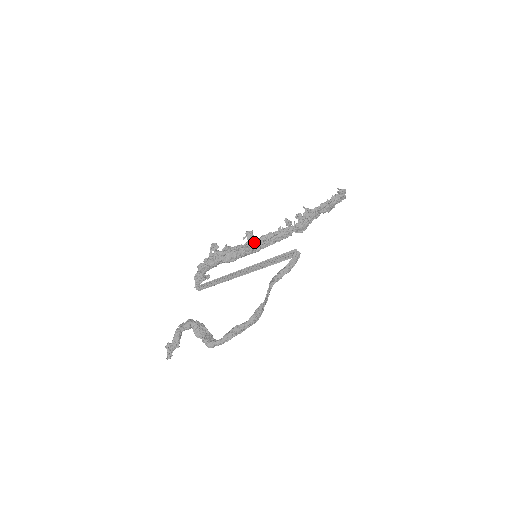
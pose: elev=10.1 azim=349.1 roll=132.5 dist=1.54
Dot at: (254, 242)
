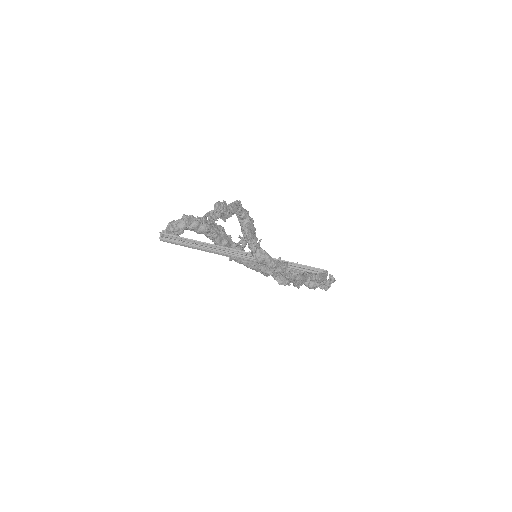
Dot at: (244, 250)
